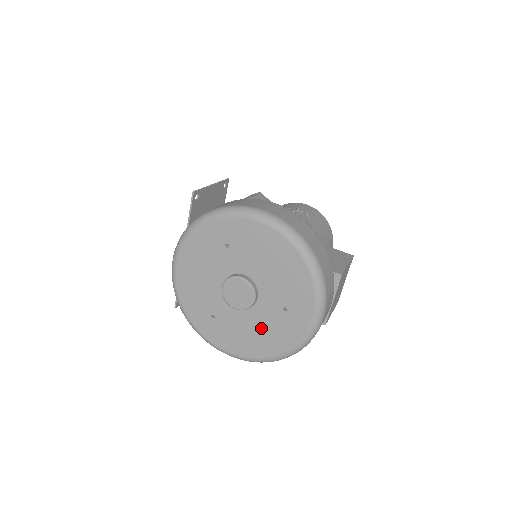
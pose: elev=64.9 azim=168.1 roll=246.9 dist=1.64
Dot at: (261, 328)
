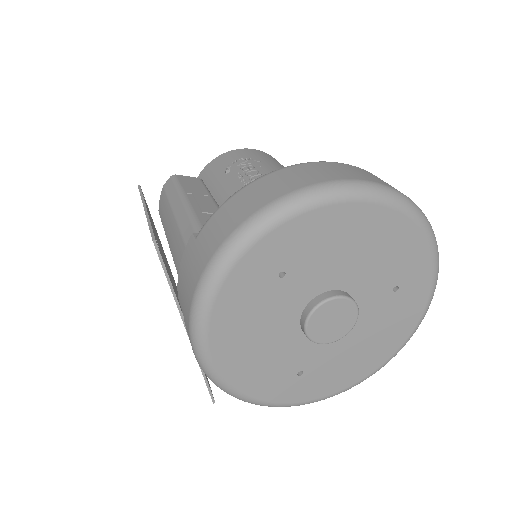
Dot at: (372, 334)
